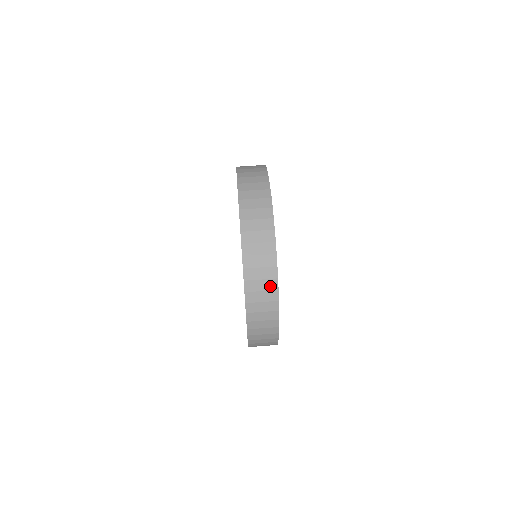
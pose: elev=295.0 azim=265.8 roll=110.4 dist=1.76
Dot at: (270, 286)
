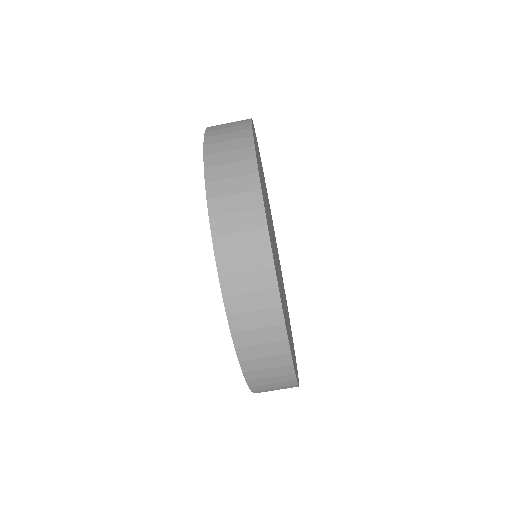
Dot at: occluded
